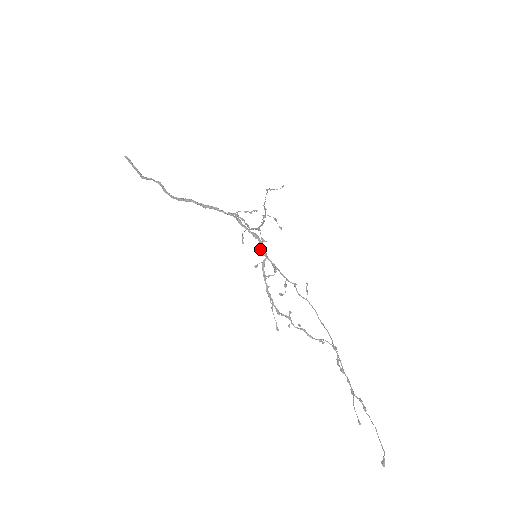
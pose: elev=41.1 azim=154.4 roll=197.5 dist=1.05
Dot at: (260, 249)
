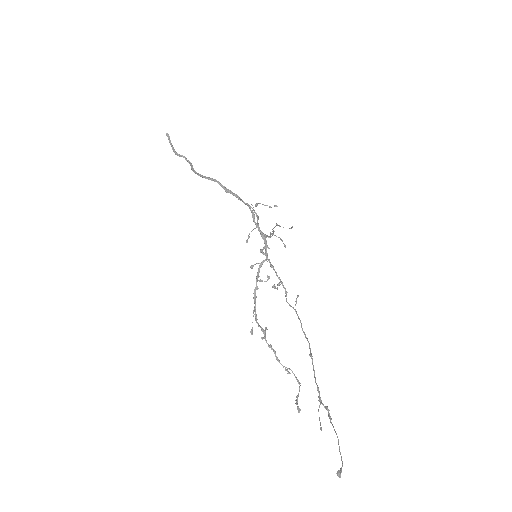
Dot at: occluded
